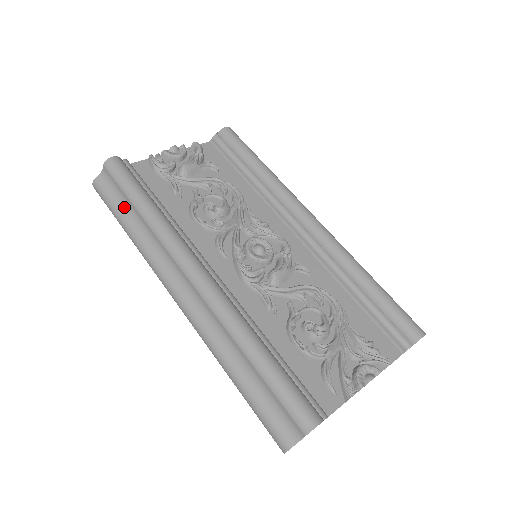
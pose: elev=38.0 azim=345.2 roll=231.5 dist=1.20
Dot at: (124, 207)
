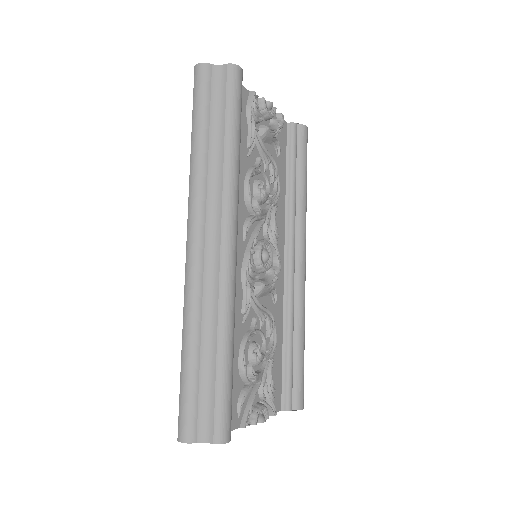
Dot at: (213, 120)
